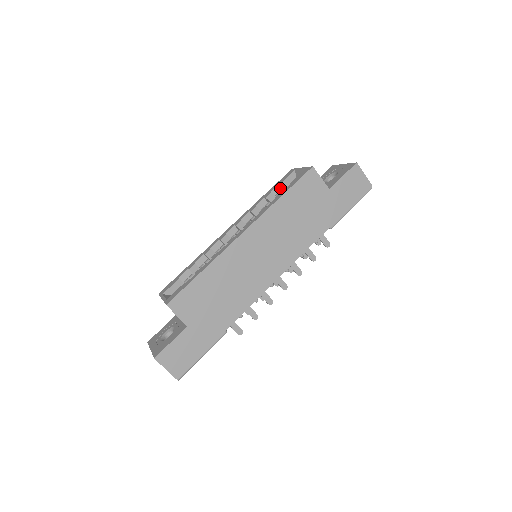
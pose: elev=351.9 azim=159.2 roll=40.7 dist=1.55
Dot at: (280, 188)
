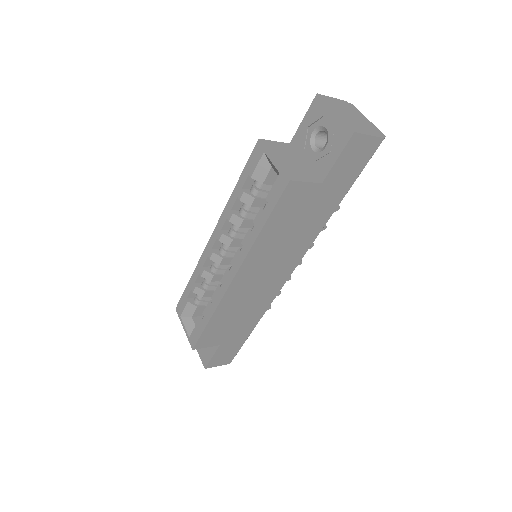
Dot at: occluded
